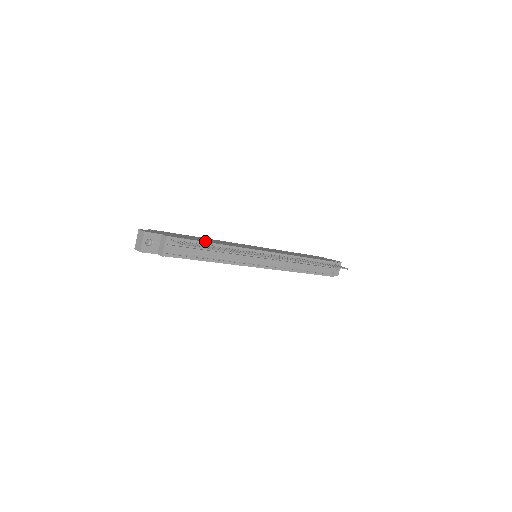
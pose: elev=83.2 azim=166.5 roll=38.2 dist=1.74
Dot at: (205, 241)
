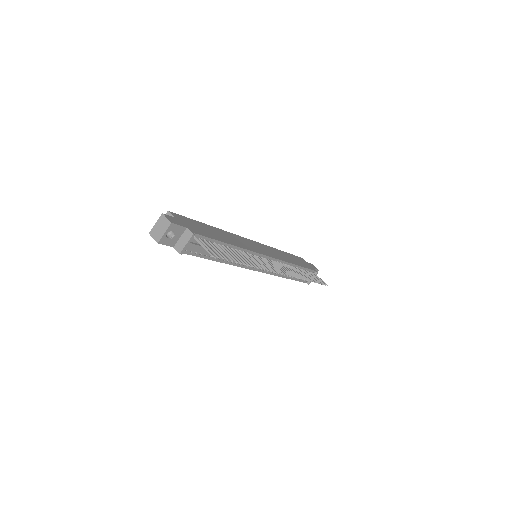
Dot at: (223, 241)
